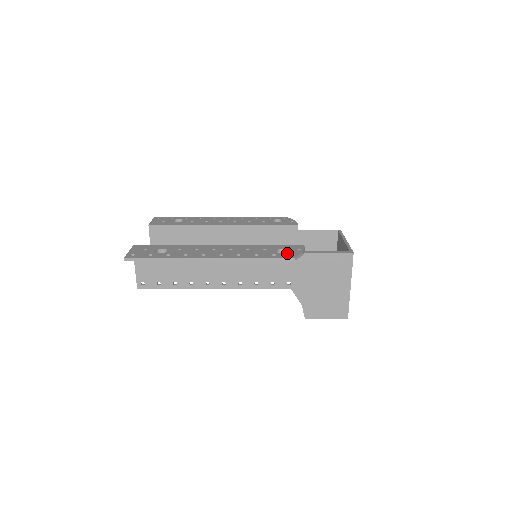
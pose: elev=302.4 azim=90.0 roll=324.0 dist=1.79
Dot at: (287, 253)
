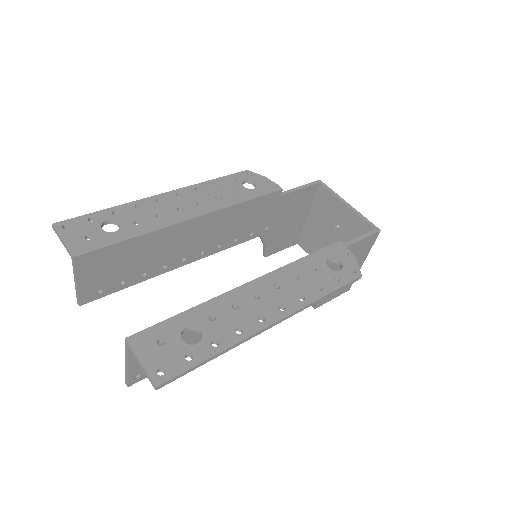
Dot at: (345, 269)
